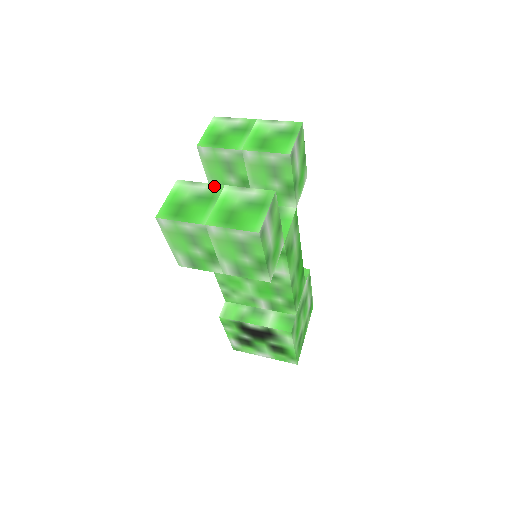
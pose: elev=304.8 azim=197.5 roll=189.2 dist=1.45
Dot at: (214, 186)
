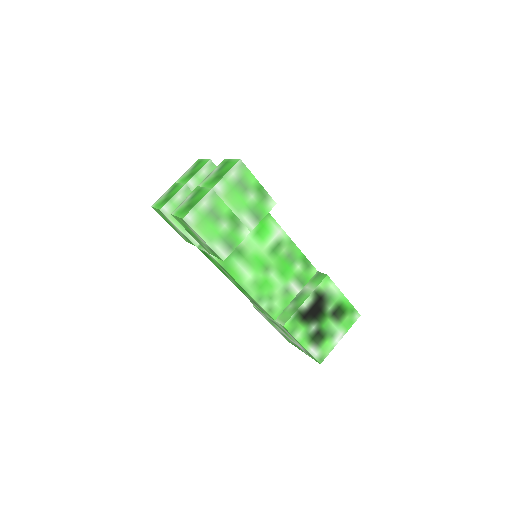
Dot at: (193, 191)
